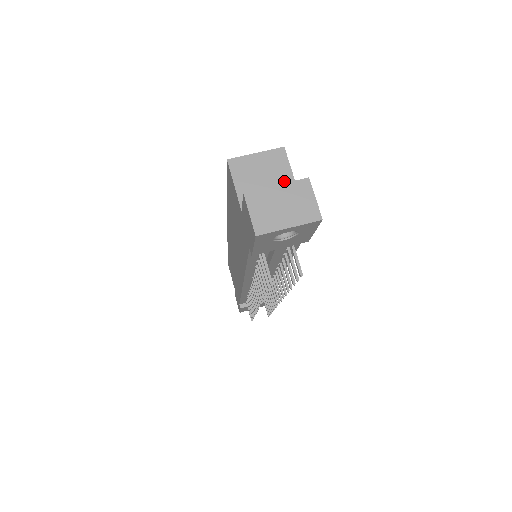
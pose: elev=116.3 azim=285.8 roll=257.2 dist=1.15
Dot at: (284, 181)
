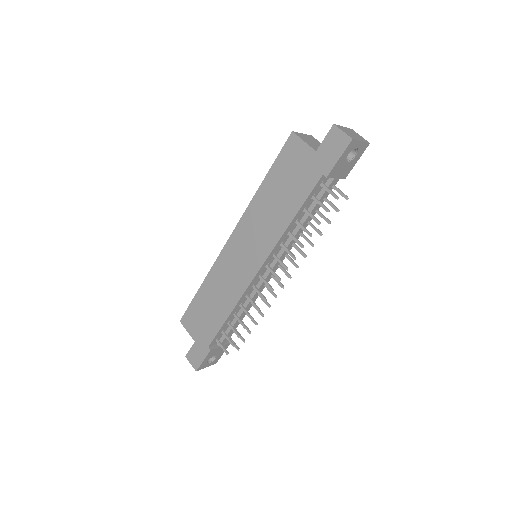
Dot at: occluded
